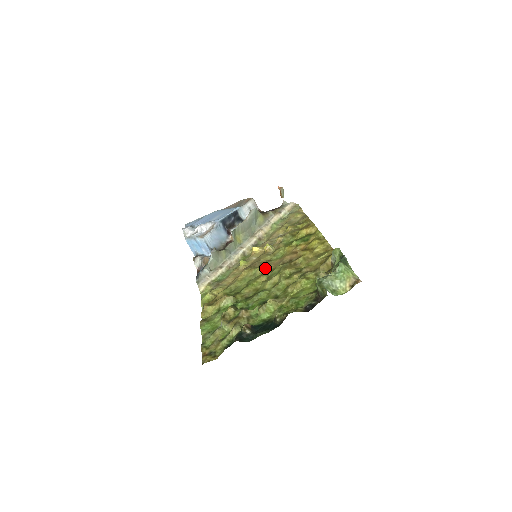
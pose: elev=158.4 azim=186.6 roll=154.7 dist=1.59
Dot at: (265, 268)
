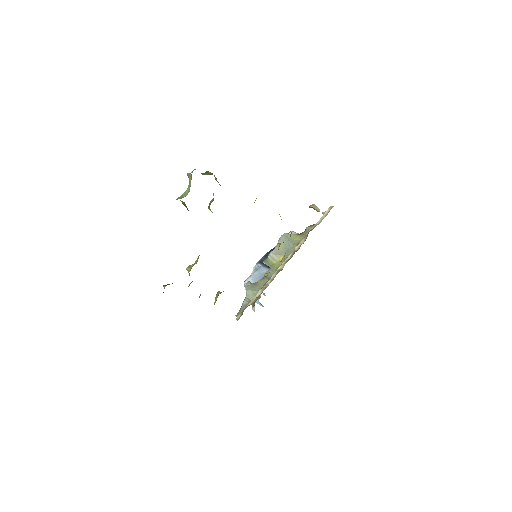
Dot at: occluded
